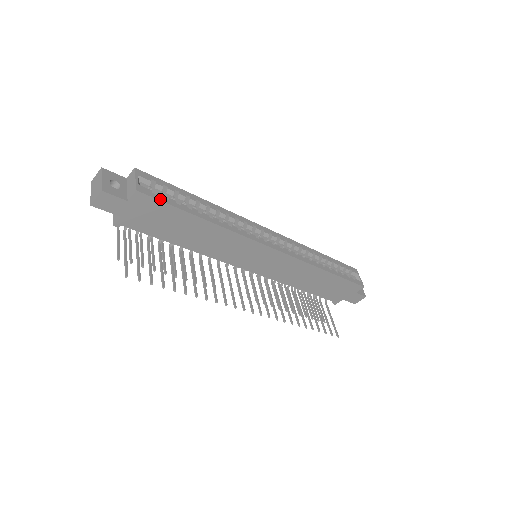
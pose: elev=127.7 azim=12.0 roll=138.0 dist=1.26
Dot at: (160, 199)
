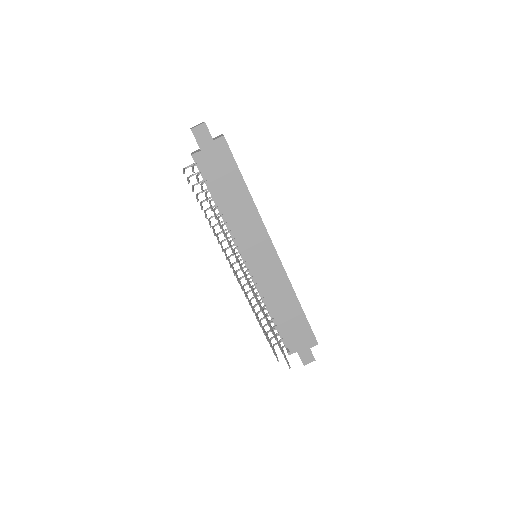
Dot at: occluded
